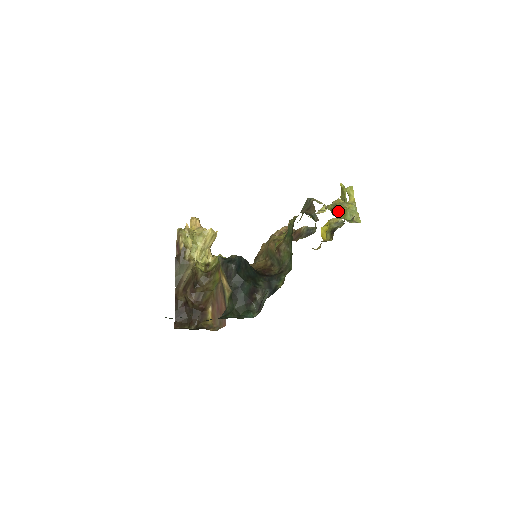
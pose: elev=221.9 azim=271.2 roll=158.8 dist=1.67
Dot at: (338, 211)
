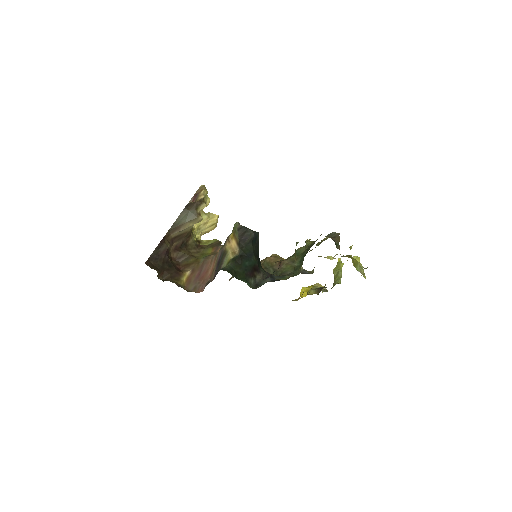
Dot at: occluded
